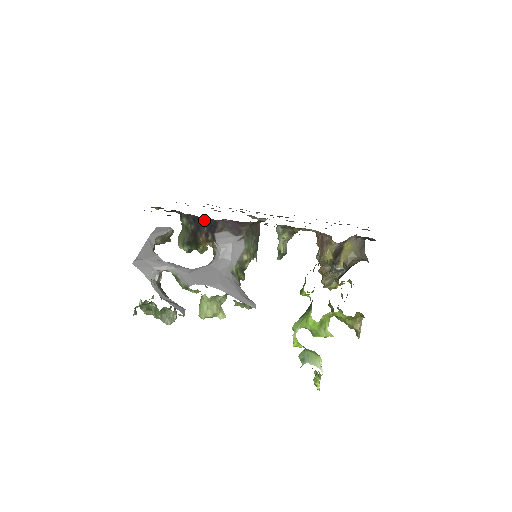
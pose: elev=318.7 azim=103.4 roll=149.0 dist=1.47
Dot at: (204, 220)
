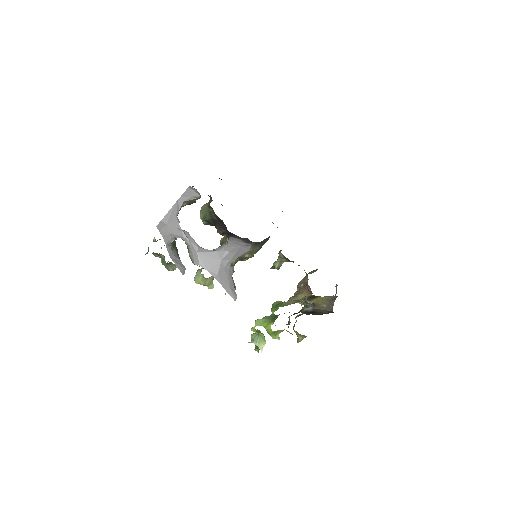
Dot at: (225, 226)
